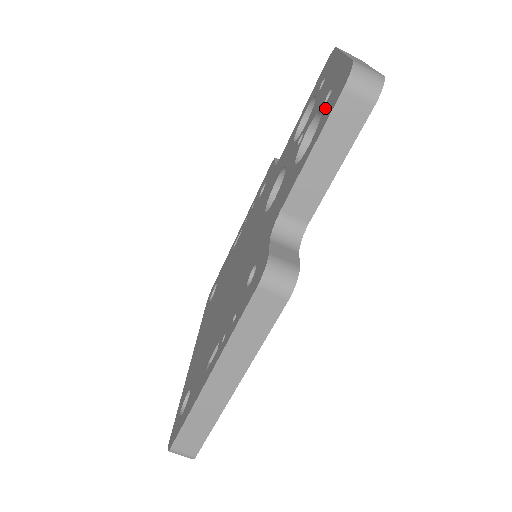
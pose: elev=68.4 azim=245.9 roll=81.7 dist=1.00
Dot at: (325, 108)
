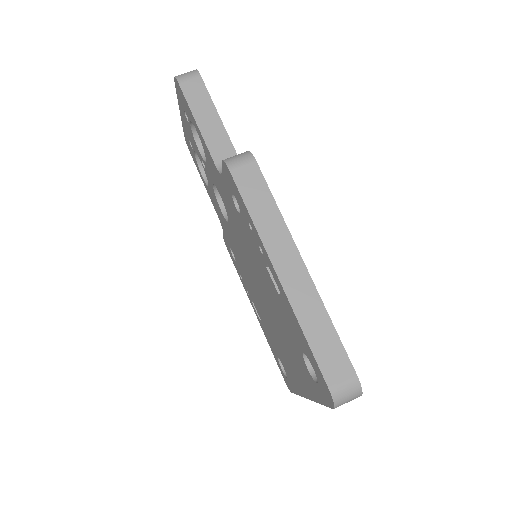
Dot at: (187, 115)
